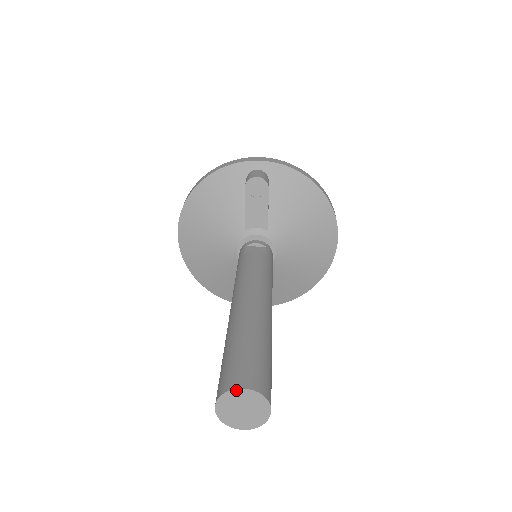
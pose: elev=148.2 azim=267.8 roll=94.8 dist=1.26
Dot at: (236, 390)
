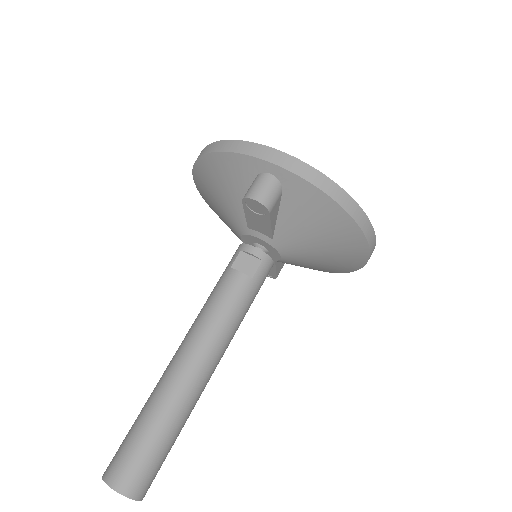
Dot at: (110, 487)
